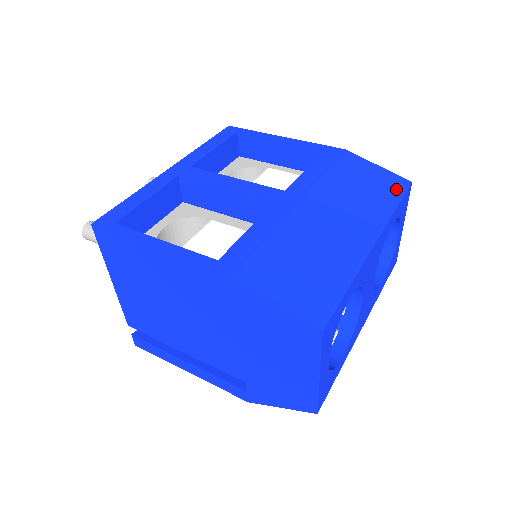
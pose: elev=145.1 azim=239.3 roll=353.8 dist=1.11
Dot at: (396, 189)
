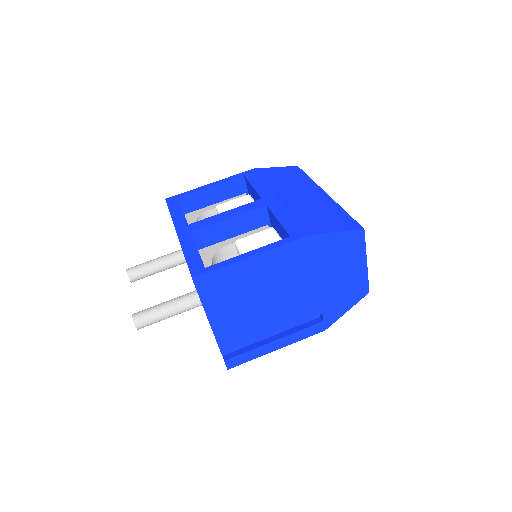
Dot at: (298, 171)
